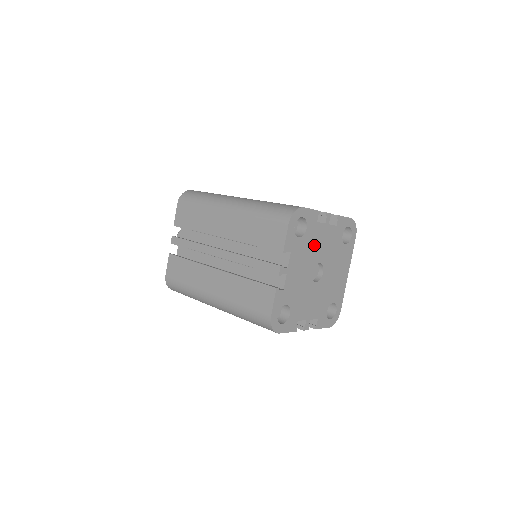
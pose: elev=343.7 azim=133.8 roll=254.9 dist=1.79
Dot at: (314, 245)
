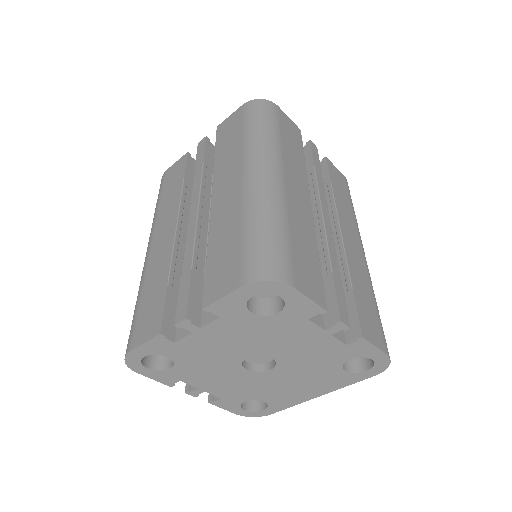
Dot at: (278, 337)
